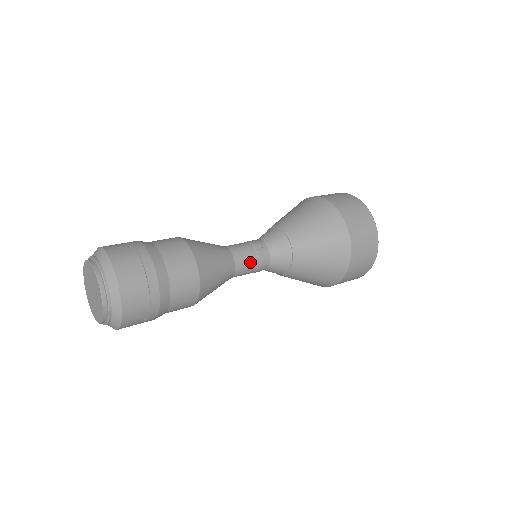
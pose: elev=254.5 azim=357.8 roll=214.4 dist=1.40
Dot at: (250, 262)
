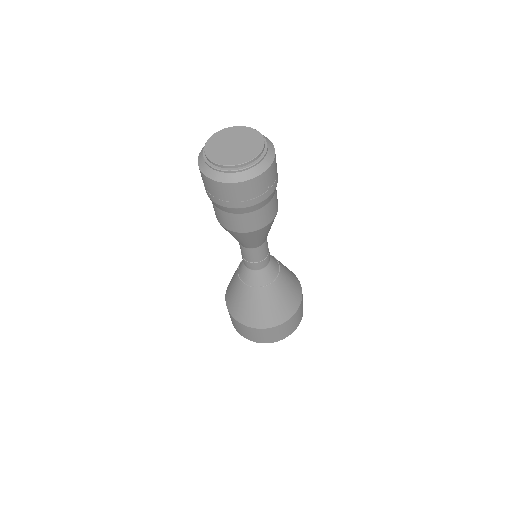
Dot at: occluded
